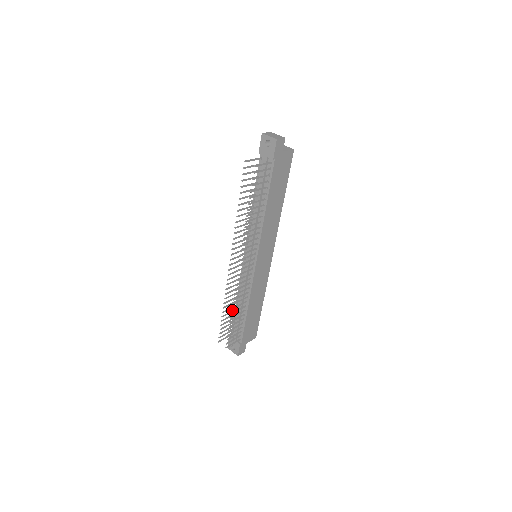
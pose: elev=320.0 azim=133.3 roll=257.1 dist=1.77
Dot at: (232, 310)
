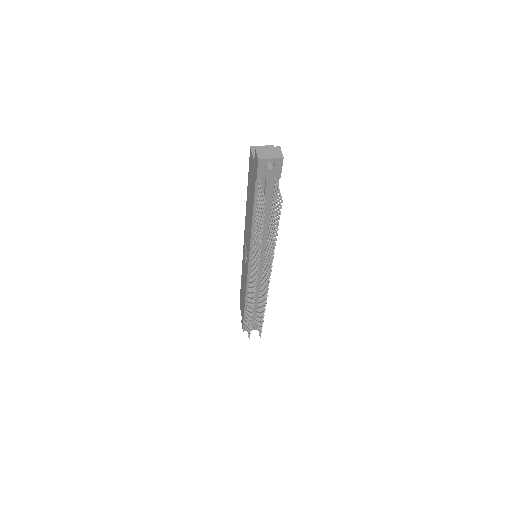
Dot at: (248, 309)
